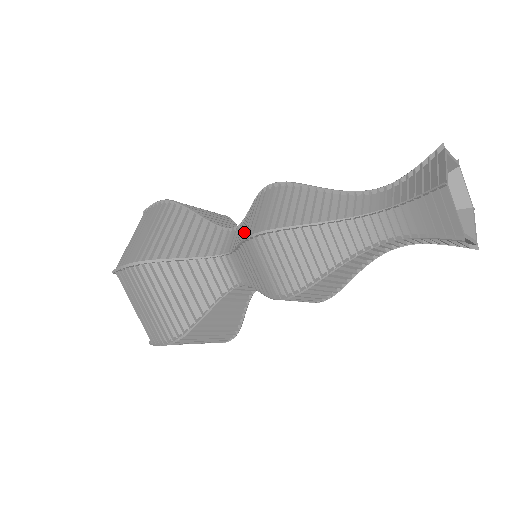
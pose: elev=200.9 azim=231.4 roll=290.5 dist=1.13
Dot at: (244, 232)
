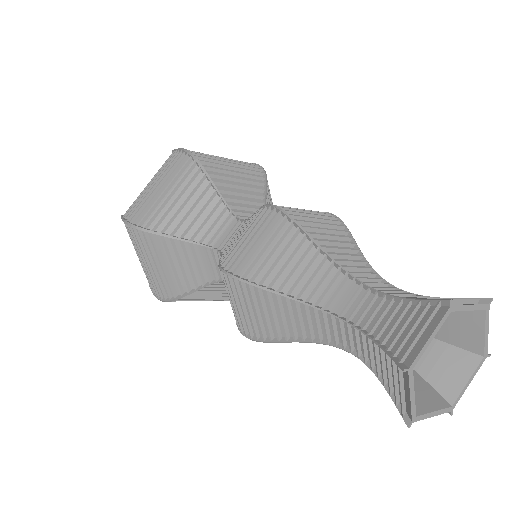
Dot at: occluded
